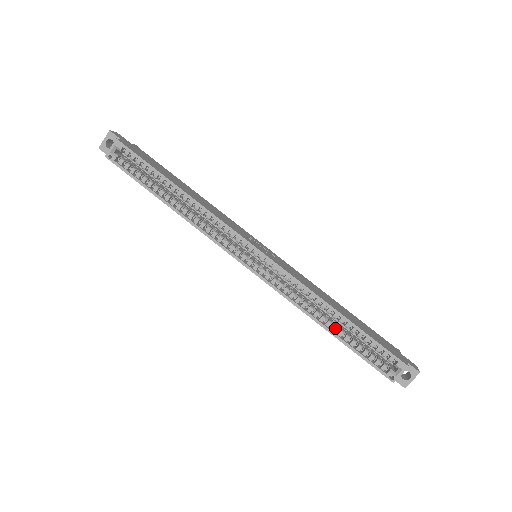
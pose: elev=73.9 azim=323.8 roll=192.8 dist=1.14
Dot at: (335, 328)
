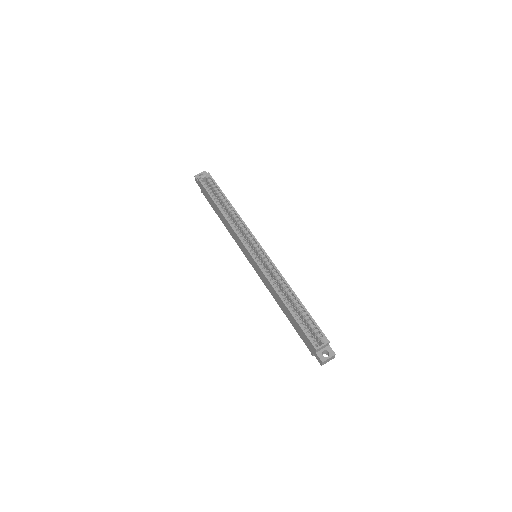
Dot at: (290, 305)
